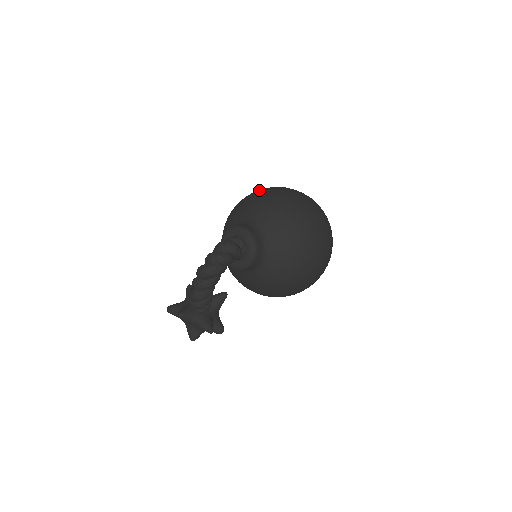
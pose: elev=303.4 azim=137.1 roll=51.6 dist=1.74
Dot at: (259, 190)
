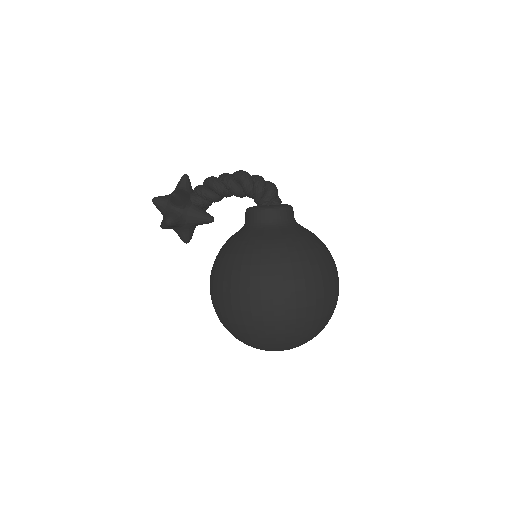
Dot at: occluded
